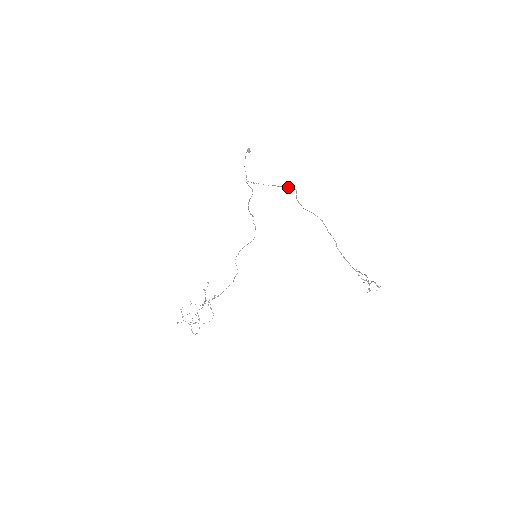
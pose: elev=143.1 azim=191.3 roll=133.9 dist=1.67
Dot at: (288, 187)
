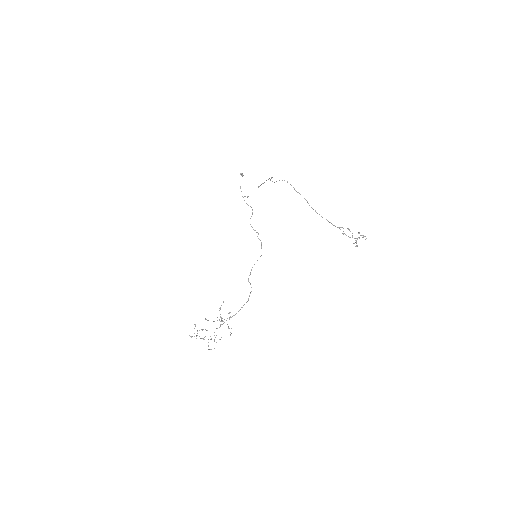
Dot at: occluded
